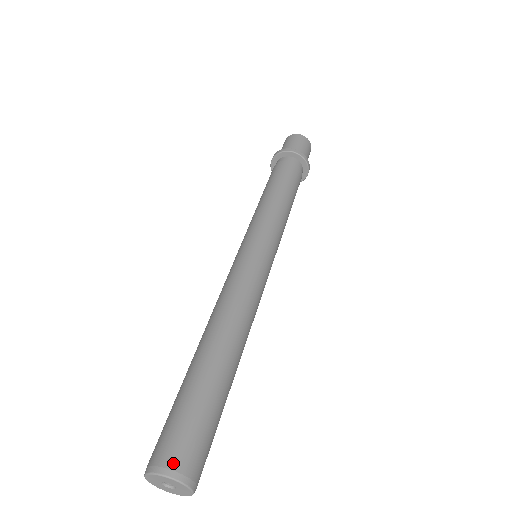
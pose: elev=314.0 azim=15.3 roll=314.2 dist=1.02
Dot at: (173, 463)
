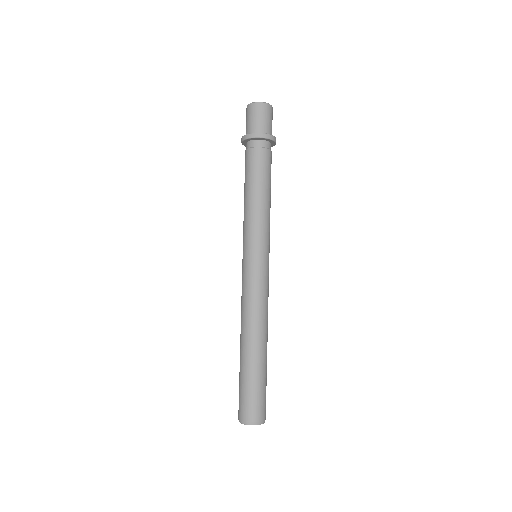
Dot at: (263, 417)
